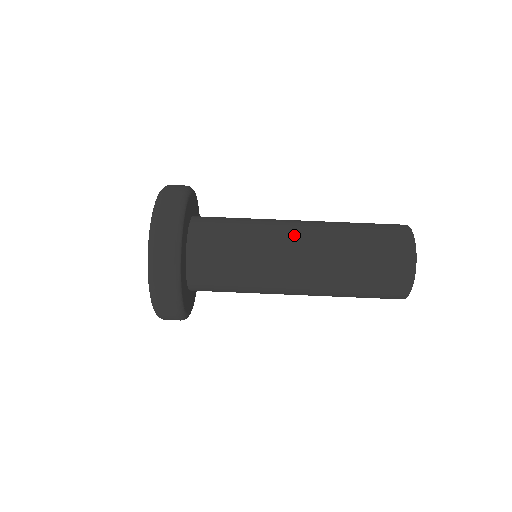
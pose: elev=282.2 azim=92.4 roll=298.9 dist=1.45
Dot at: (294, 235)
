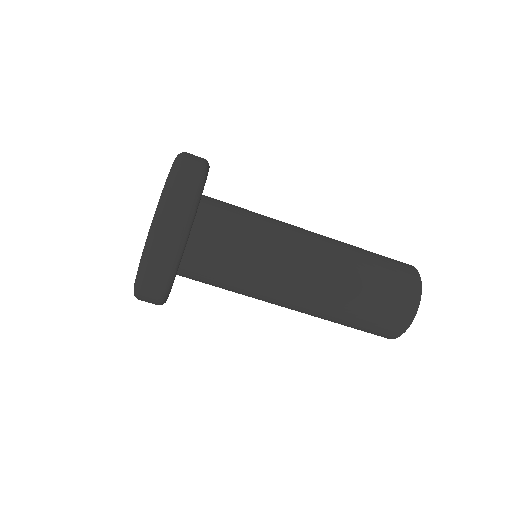
Dot at: (301, 275)
